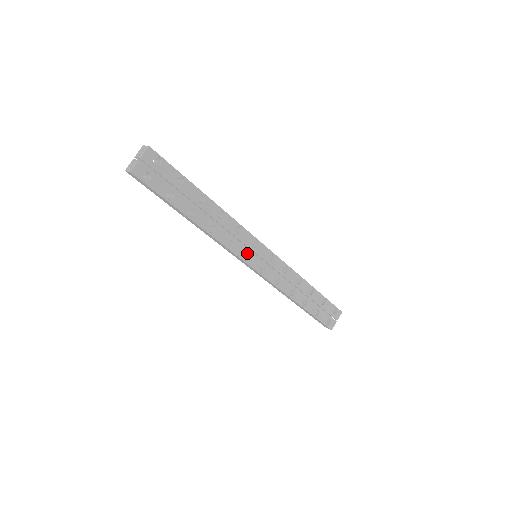
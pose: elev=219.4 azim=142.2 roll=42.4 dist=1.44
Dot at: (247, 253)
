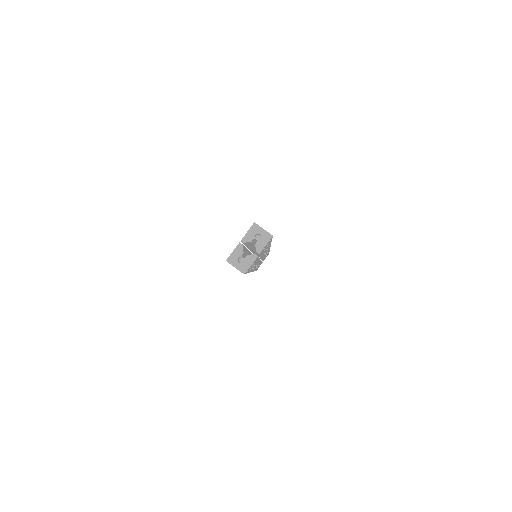
Dot at: occluded
